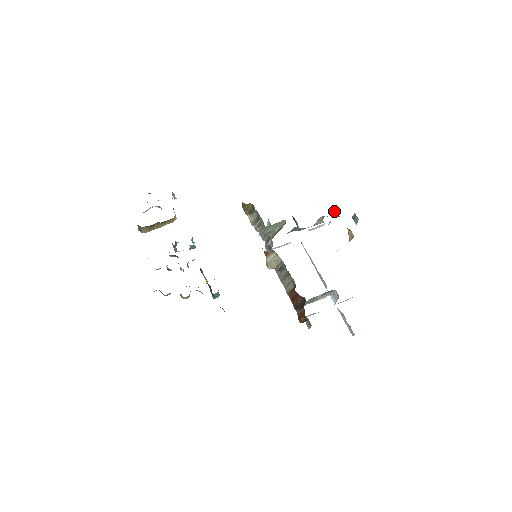
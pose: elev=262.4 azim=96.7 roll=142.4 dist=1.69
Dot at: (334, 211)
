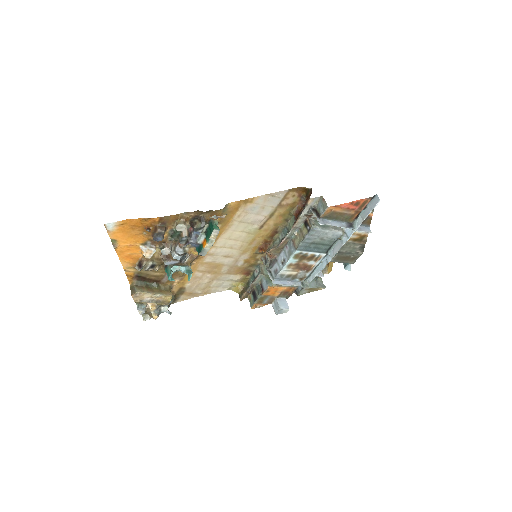
Dot at: occluded
